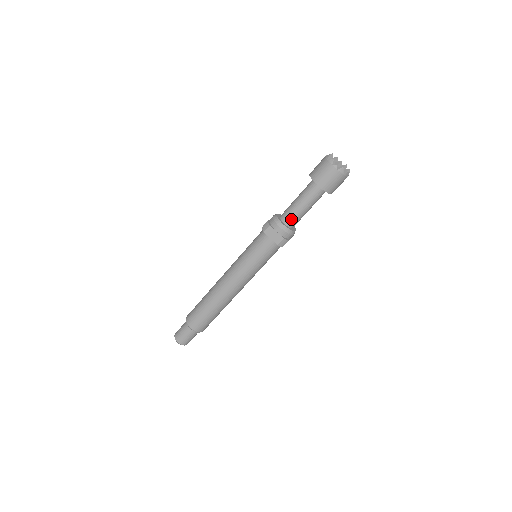
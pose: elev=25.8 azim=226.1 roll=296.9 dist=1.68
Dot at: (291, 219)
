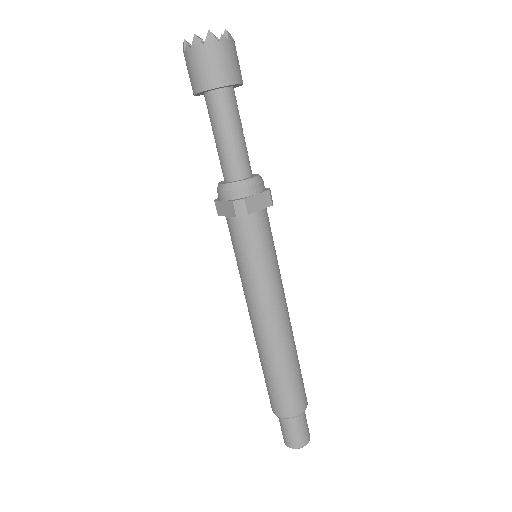
Dot at: (226, 168)
